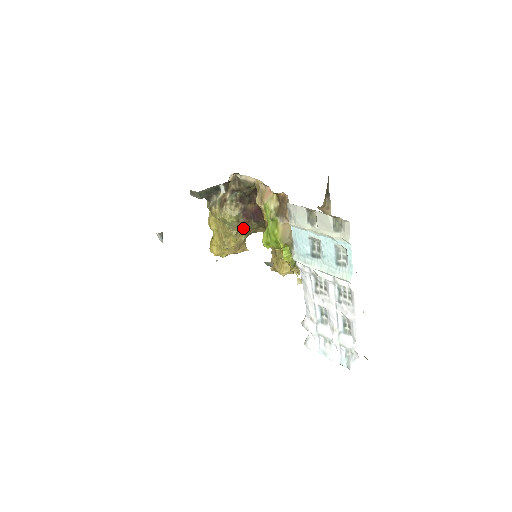
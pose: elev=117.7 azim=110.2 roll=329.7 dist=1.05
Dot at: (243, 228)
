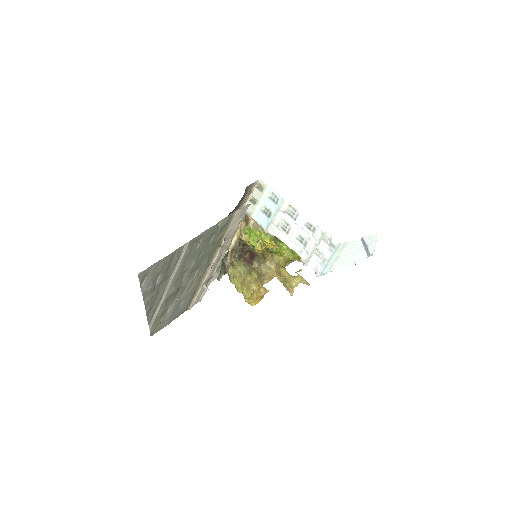
Dot at: (251, 269)
